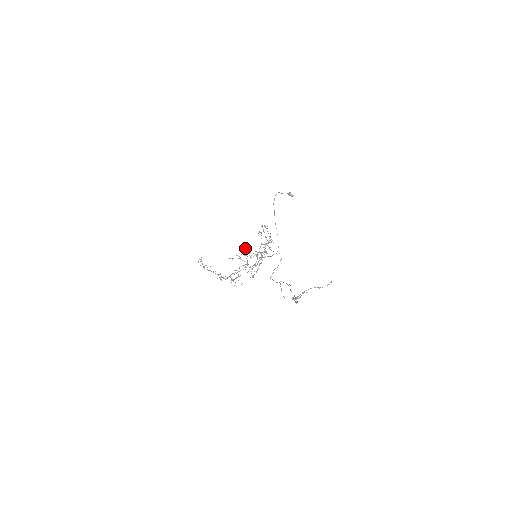
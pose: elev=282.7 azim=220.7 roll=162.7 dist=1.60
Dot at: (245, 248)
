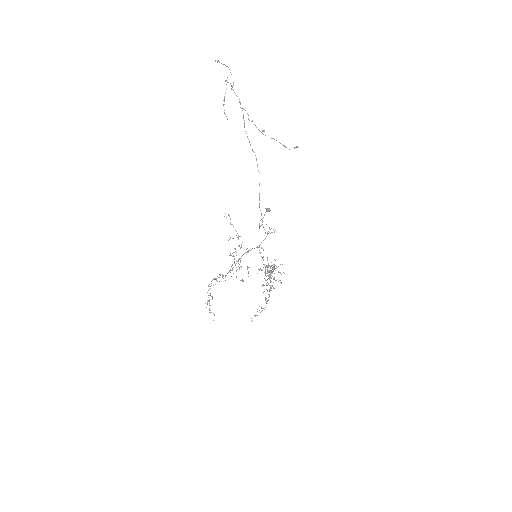
Dot at: occluded
